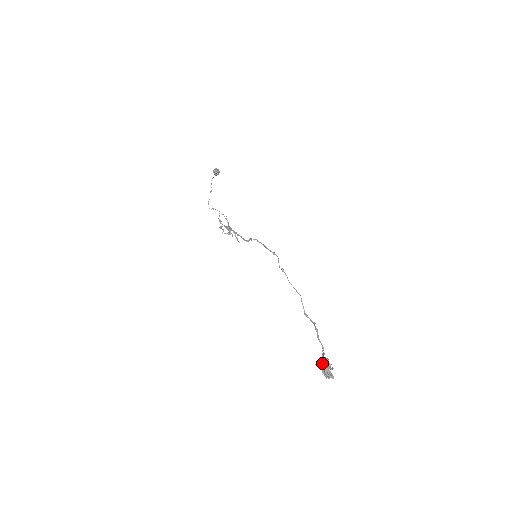
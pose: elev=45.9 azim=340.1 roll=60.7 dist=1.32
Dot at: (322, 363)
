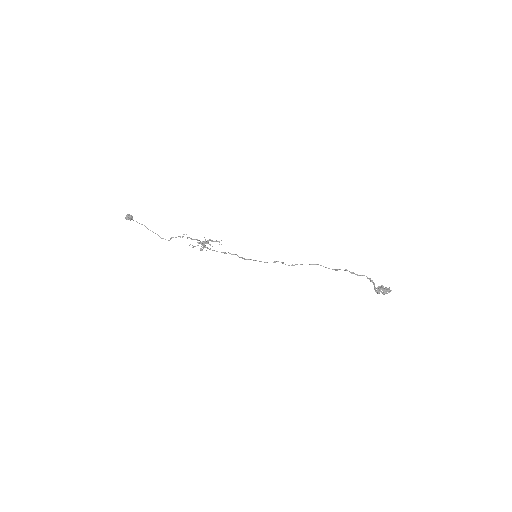
Dot at: (379, 292)
